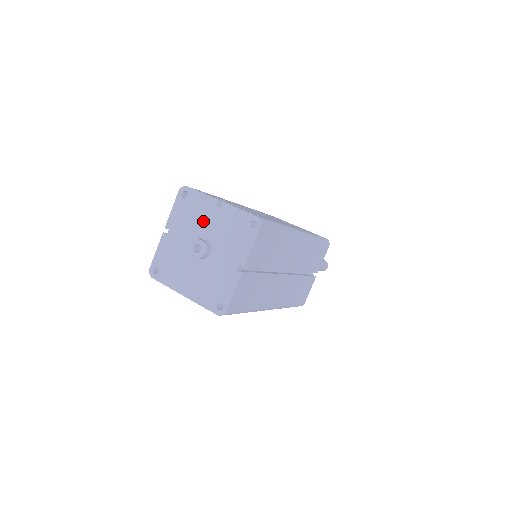
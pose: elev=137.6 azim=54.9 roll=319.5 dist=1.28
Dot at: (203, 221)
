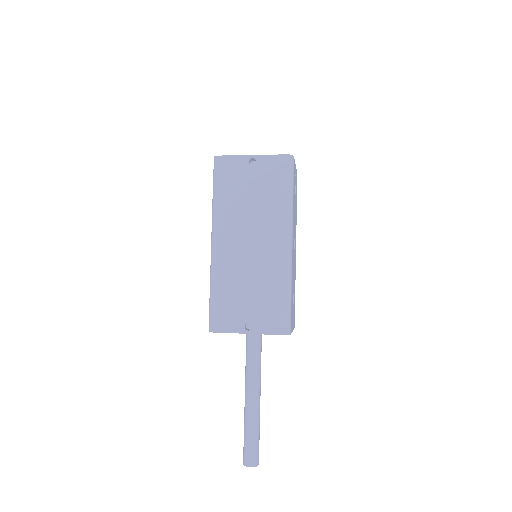
Dot at: occluded
